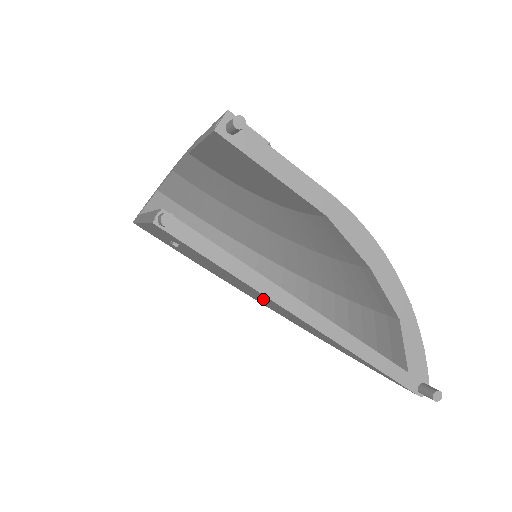
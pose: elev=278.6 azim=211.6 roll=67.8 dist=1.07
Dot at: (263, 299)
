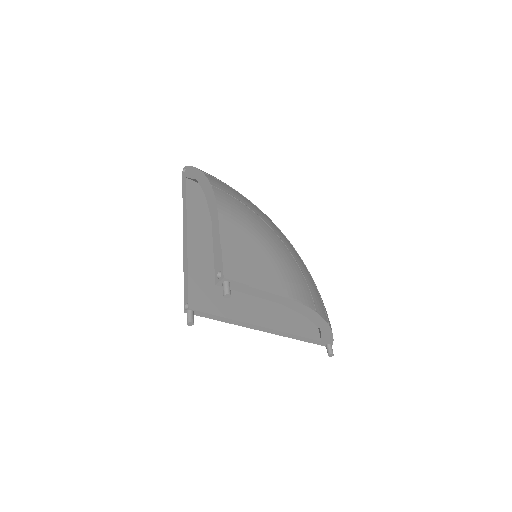
Dot at: occluded
